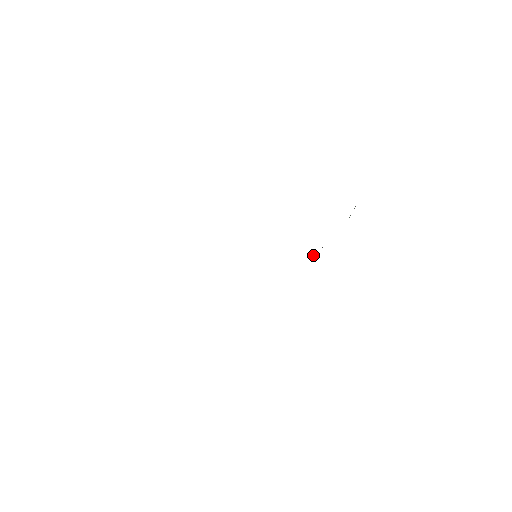
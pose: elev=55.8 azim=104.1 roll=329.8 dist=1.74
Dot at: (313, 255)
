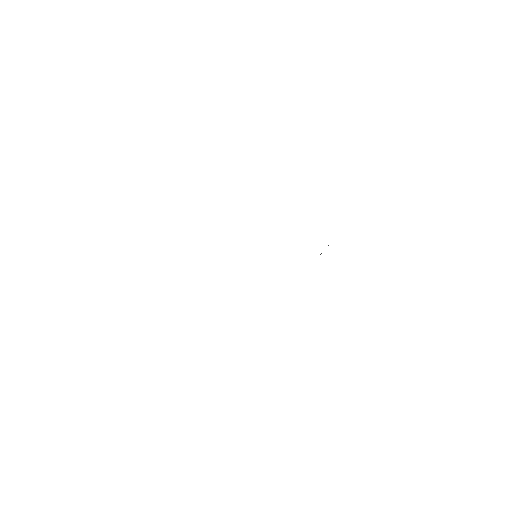
Dot at: (320, 254)
